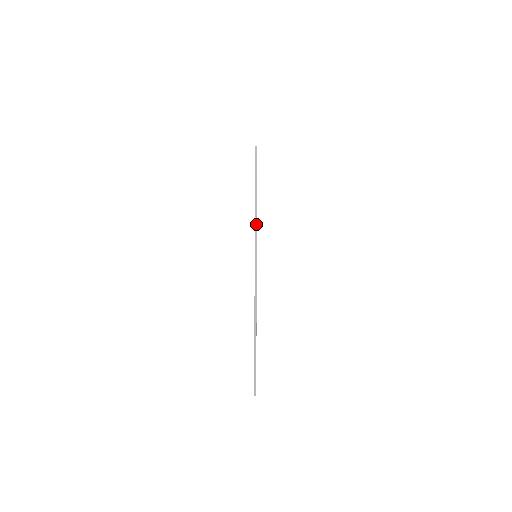
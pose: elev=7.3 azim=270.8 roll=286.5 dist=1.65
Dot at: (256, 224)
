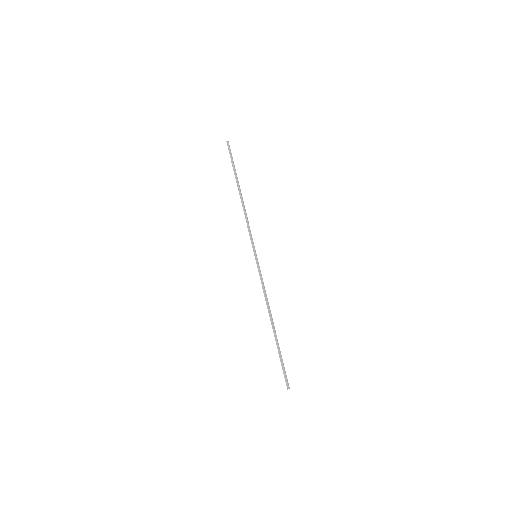
Dot at: (248, 224)
